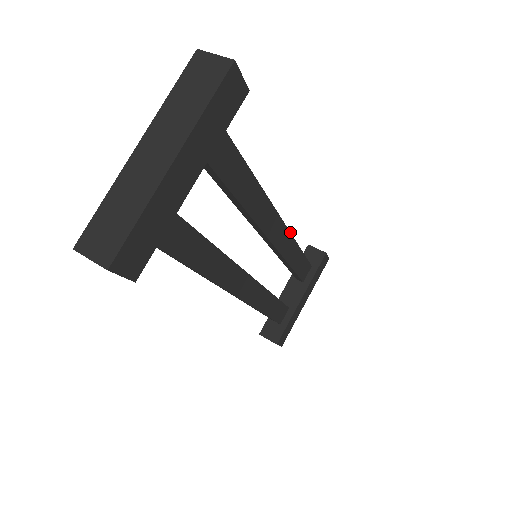
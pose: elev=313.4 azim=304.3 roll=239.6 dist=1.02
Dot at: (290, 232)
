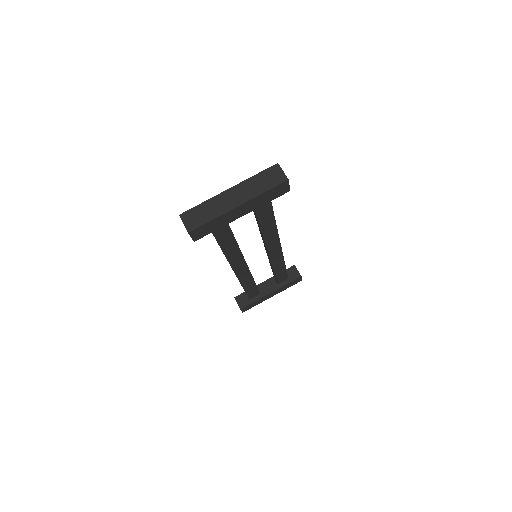
Dot at: occluded
